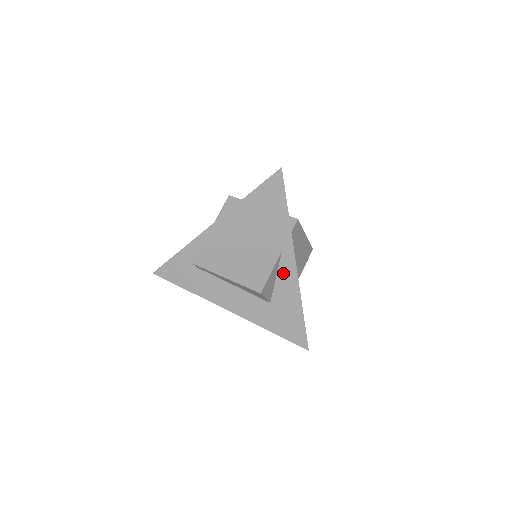
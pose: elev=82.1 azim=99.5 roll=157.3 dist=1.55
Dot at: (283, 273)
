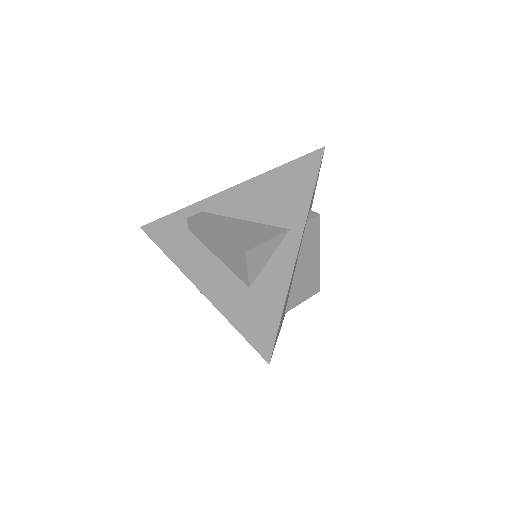
Dot at: (280, 255)
